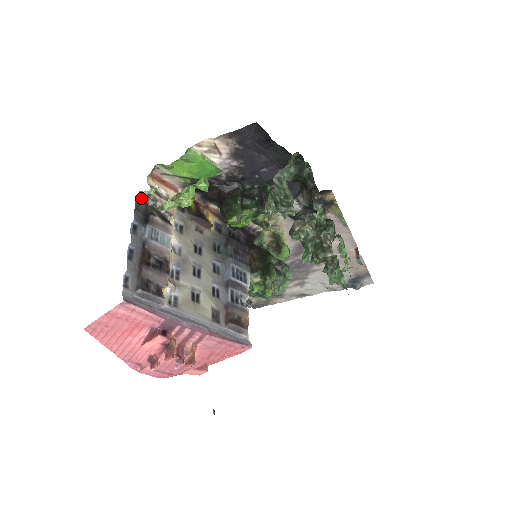
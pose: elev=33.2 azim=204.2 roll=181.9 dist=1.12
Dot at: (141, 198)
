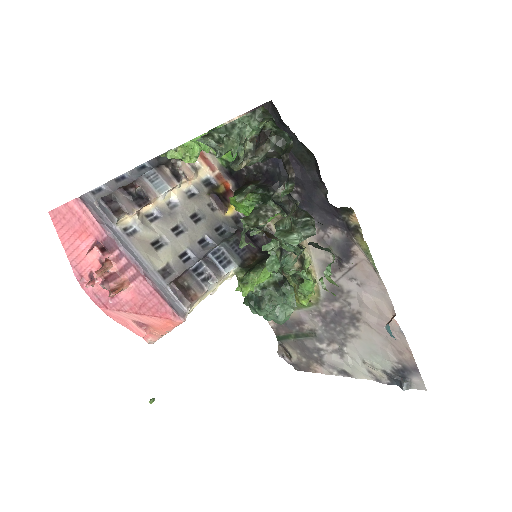
Dot at: occluded
